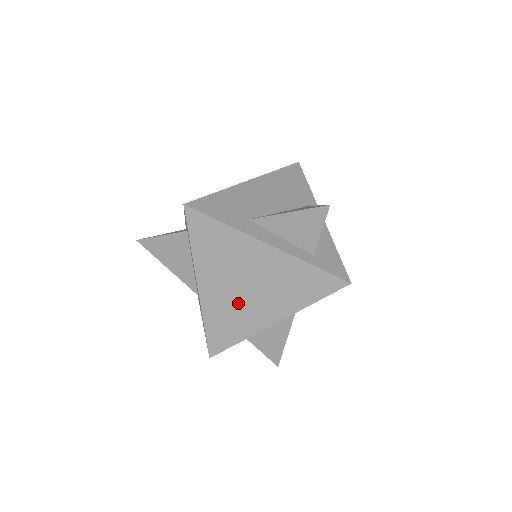
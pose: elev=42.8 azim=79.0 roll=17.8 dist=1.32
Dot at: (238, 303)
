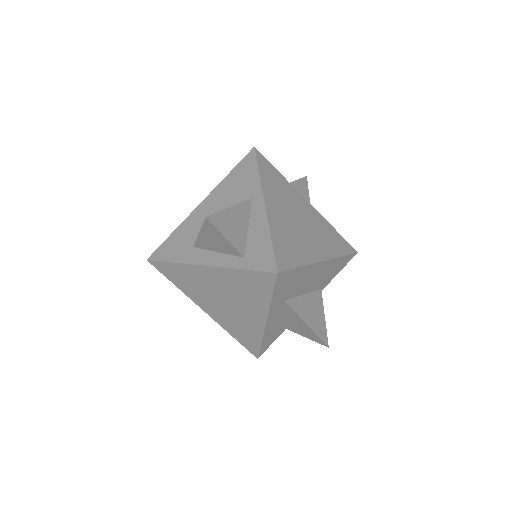
Dot at: (232, 314)
